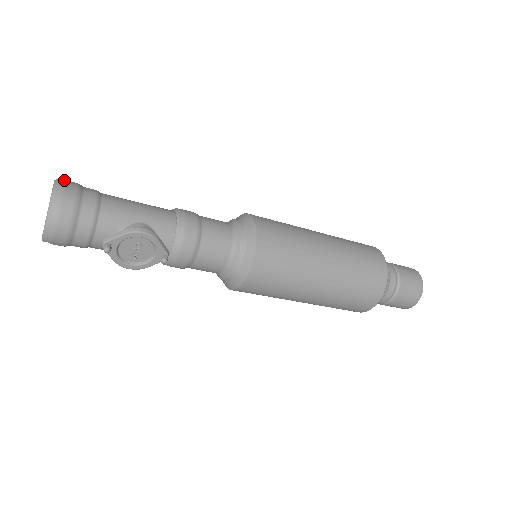
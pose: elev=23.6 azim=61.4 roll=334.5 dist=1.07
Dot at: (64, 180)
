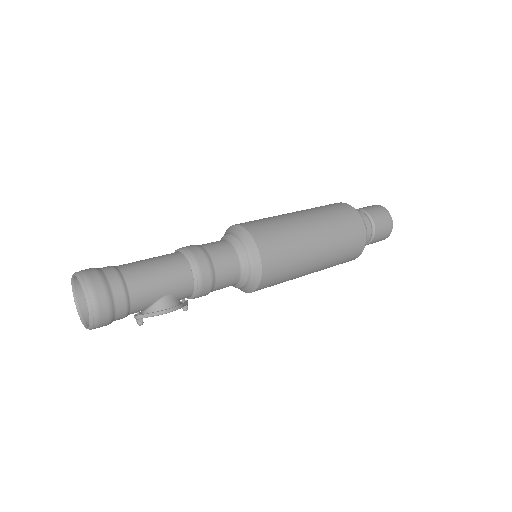
Dot at: (91, 287)
